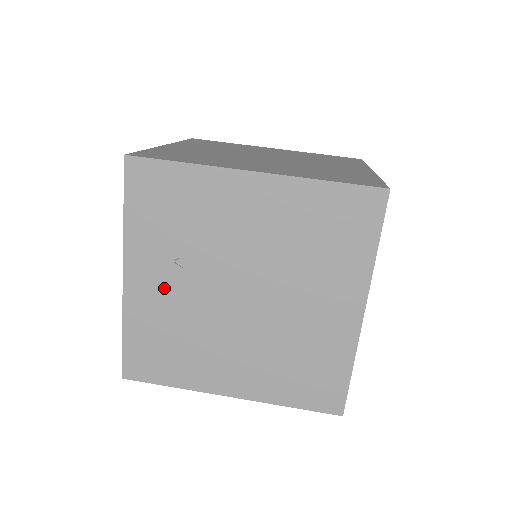
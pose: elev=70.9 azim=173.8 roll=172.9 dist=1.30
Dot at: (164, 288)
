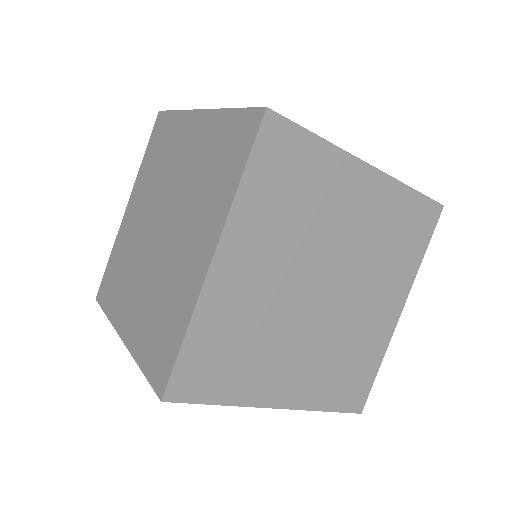
Dot at: occluded
